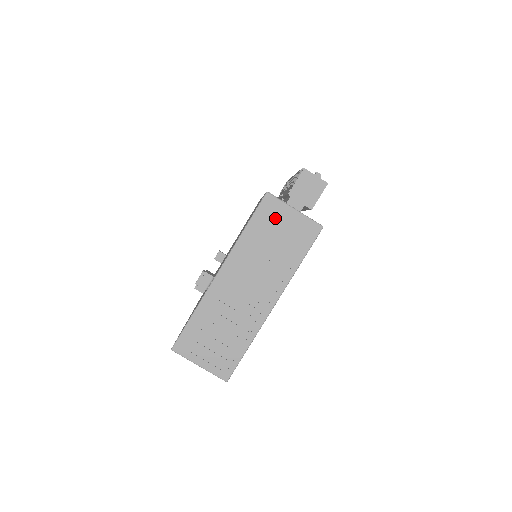
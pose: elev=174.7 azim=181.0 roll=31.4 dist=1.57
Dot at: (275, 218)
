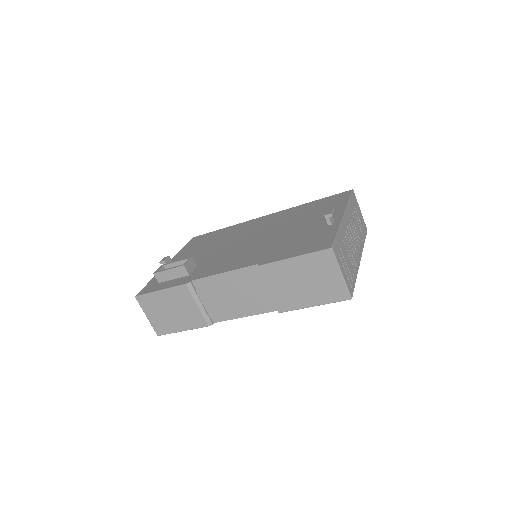
Dot at: (356, 207)
